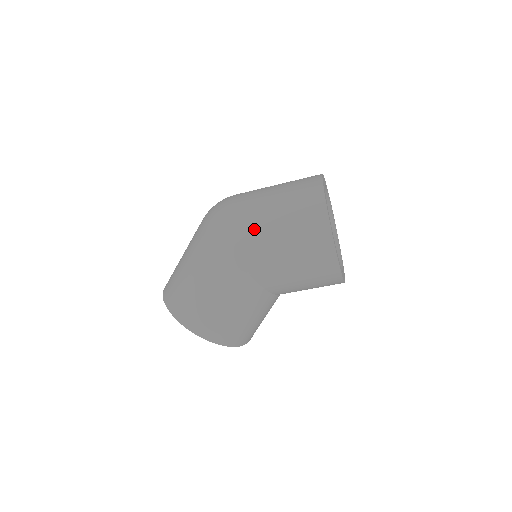
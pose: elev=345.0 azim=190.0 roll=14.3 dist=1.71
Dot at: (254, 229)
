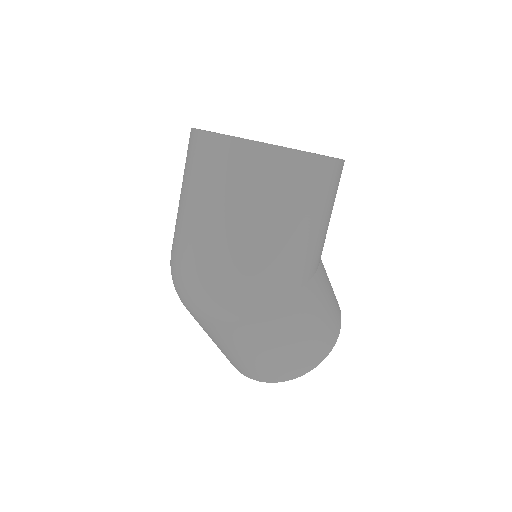
Dot at: (276, 259)
